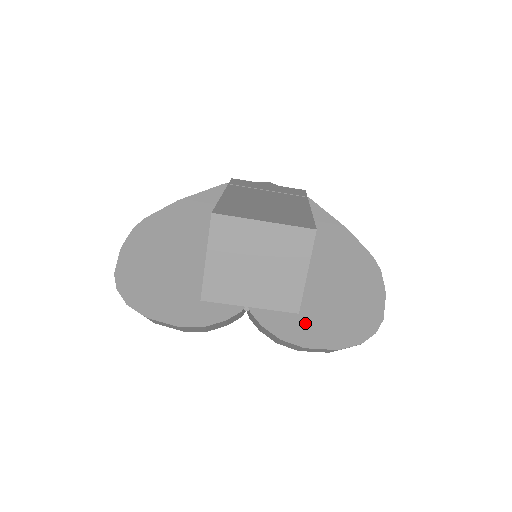
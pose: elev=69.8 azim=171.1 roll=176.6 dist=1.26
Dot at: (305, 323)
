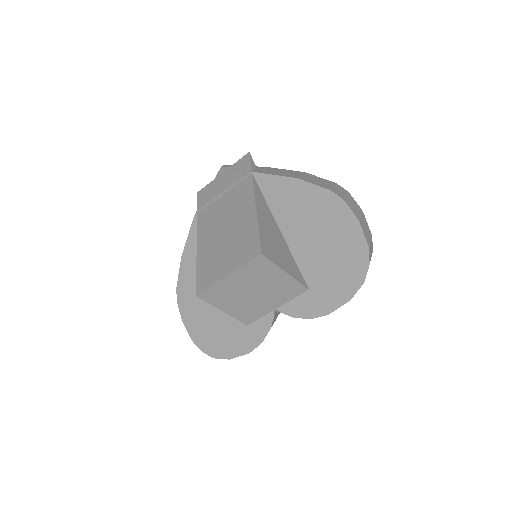
Dot at: (317, 294)
